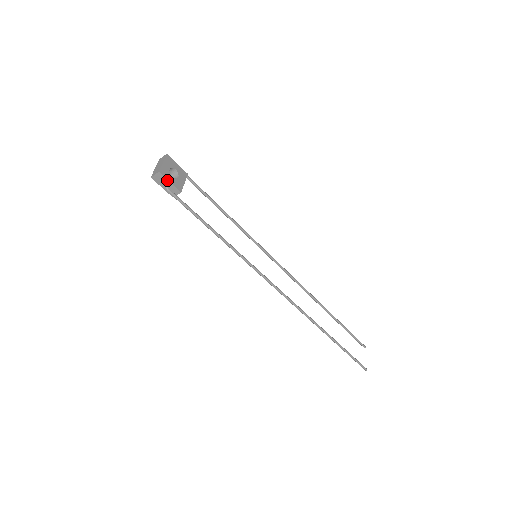
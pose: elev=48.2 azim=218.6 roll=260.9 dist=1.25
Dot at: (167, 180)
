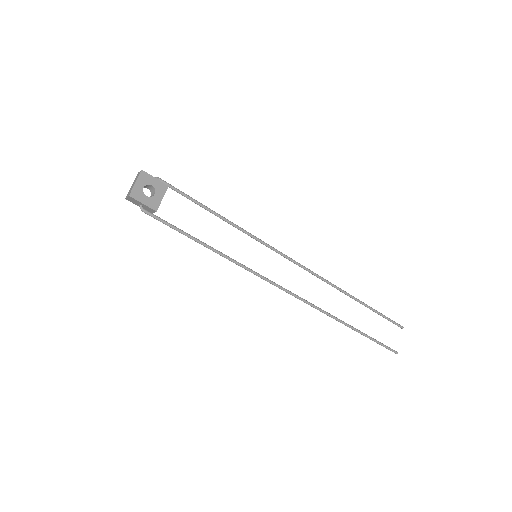
Dot at: (139, 202)
